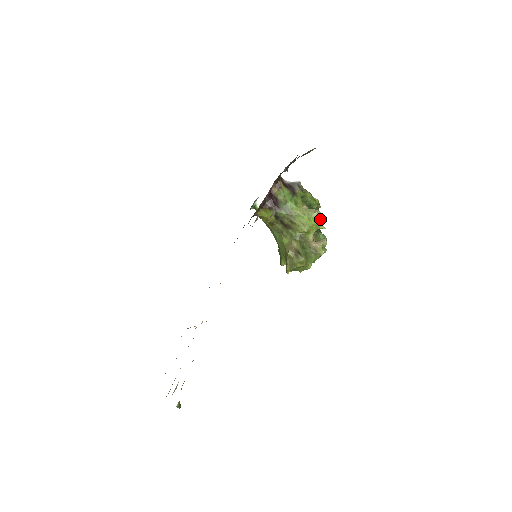
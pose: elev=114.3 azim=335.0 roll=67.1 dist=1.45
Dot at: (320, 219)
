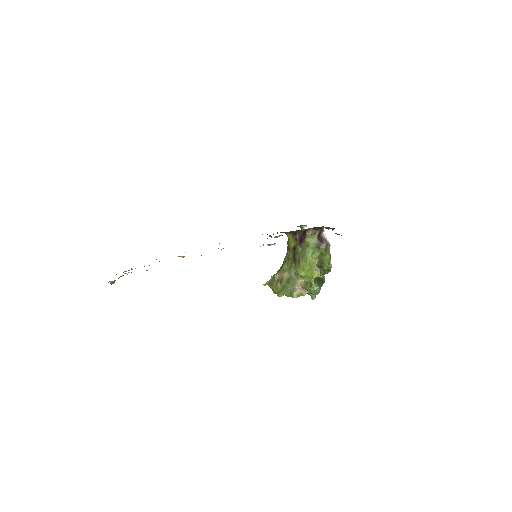
Dot at: (314, 277)
